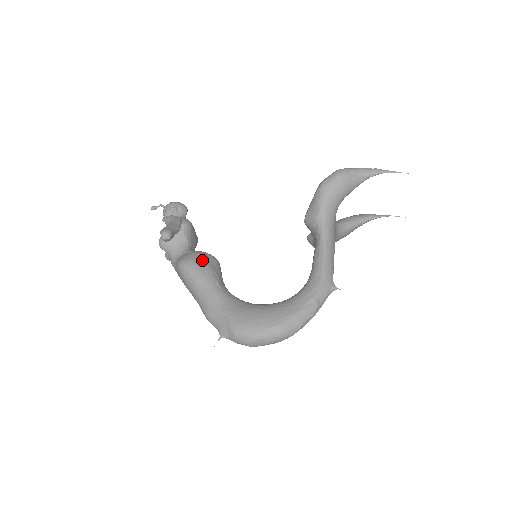
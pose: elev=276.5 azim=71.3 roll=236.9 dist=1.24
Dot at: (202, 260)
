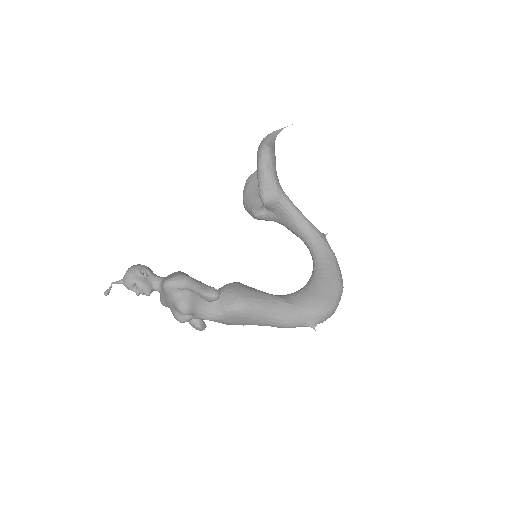
Dot at: (245, 290)
